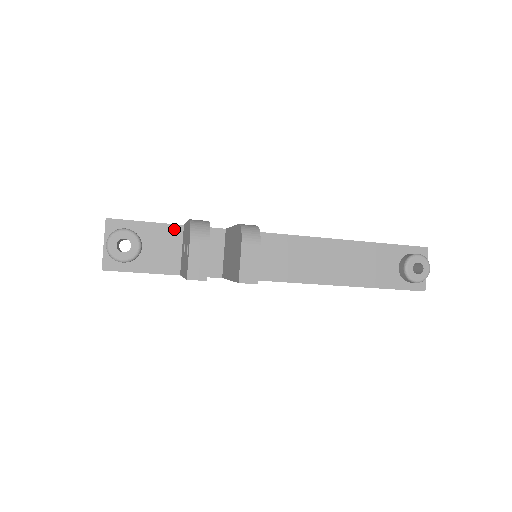
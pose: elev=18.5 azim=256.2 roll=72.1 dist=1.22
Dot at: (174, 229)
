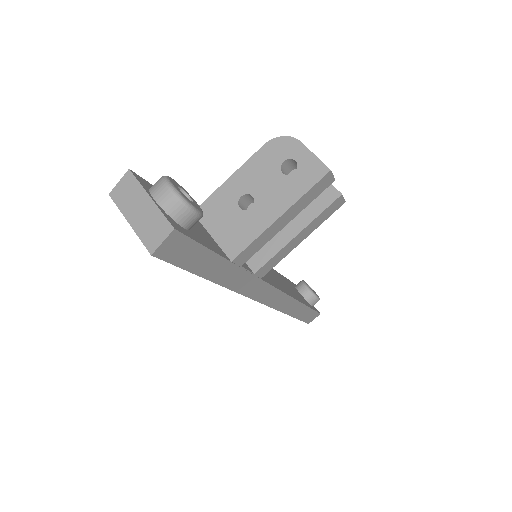
Dot at: occluded
